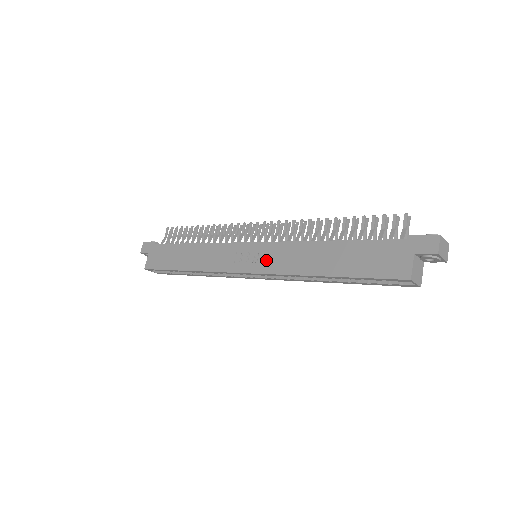
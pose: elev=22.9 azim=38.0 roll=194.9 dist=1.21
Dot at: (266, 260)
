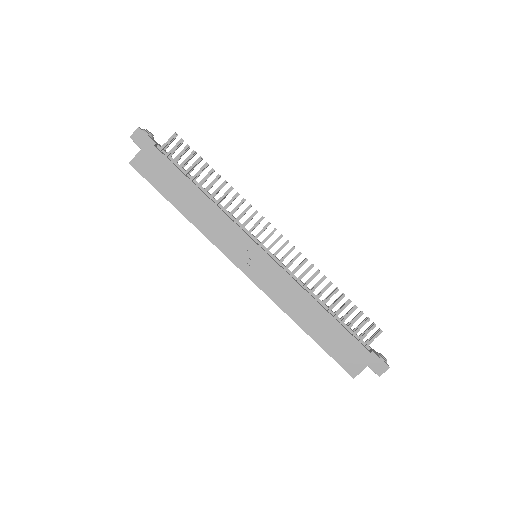
Dot at: (267, 278)
